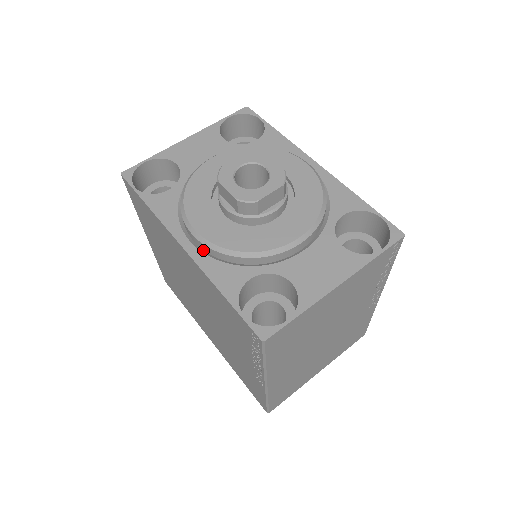
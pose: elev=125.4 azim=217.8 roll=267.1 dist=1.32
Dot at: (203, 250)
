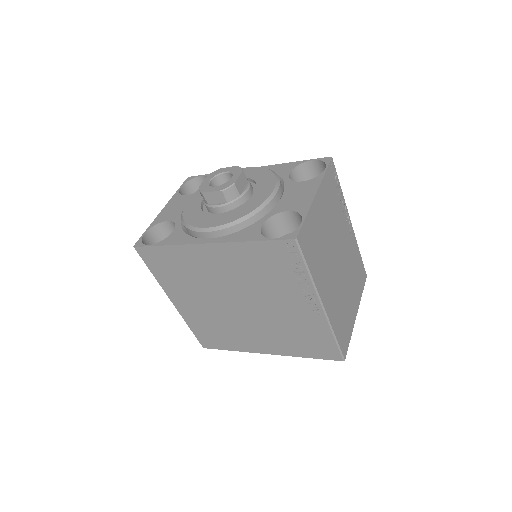
Dot at: (220, 237)
